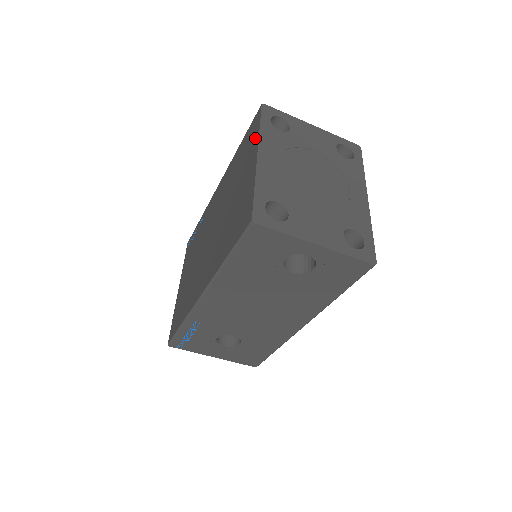
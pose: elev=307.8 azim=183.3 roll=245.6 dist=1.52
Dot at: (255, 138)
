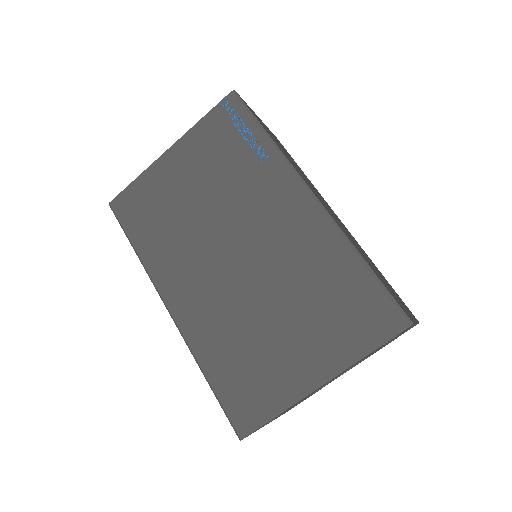
Dot at: (352, 351)
